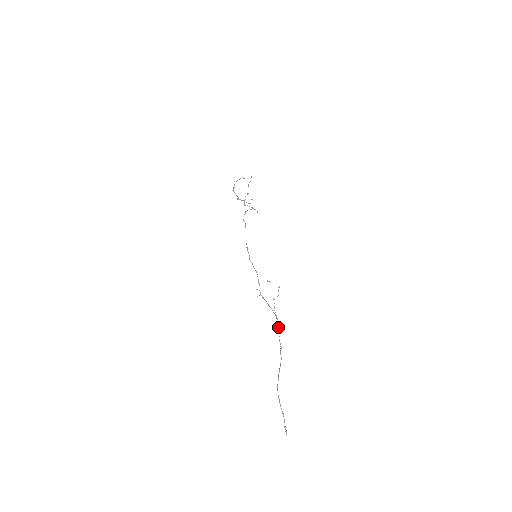
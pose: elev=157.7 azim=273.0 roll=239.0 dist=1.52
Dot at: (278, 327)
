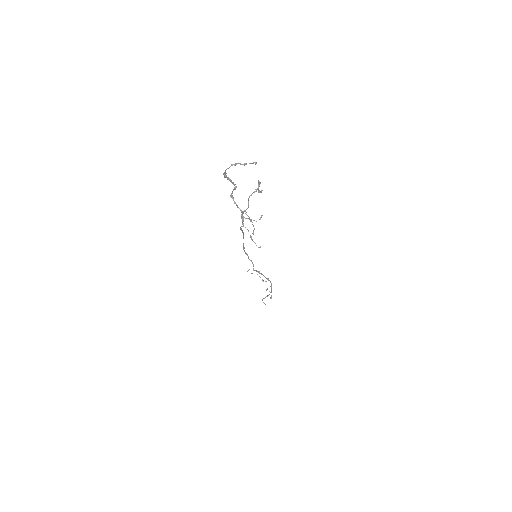
Dot at: occluded
